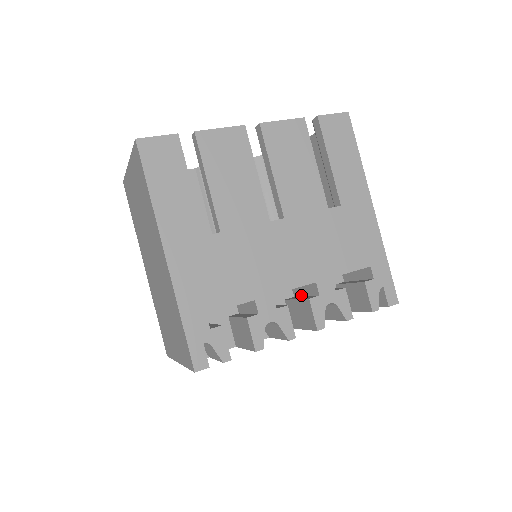
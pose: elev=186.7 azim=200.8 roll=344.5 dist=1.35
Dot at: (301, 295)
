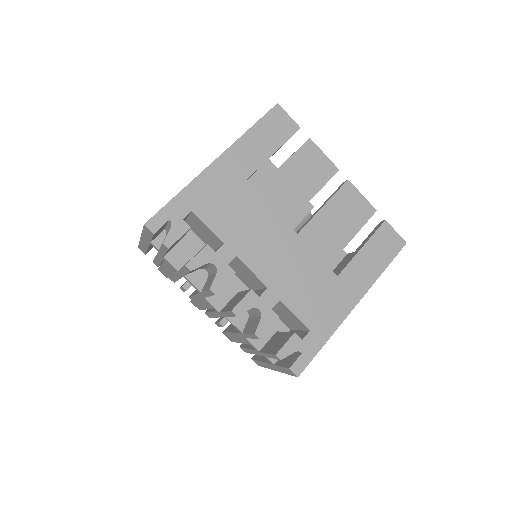
Dot at: occluded
